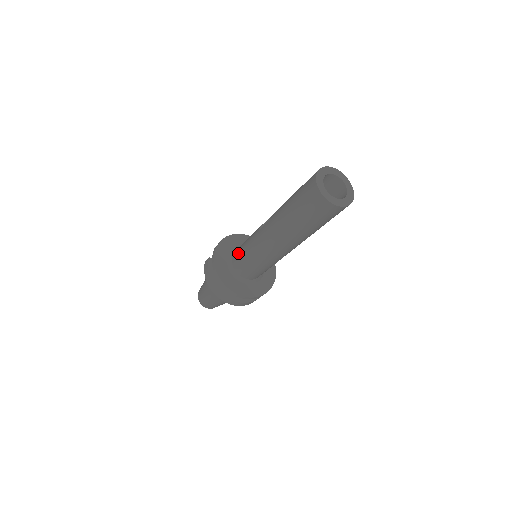
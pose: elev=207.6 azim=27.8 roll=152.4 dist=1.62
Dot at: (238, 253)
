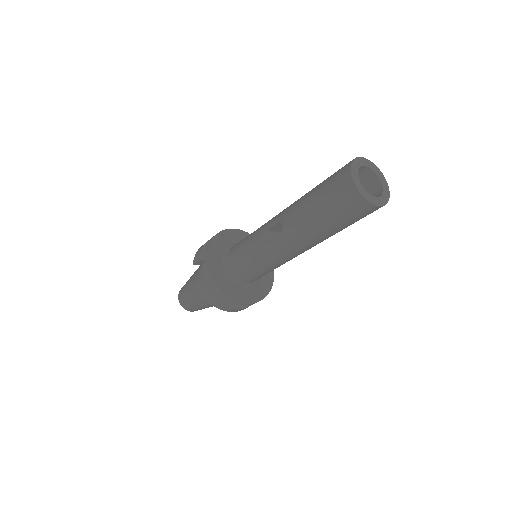
Dot at: (240, 266)
